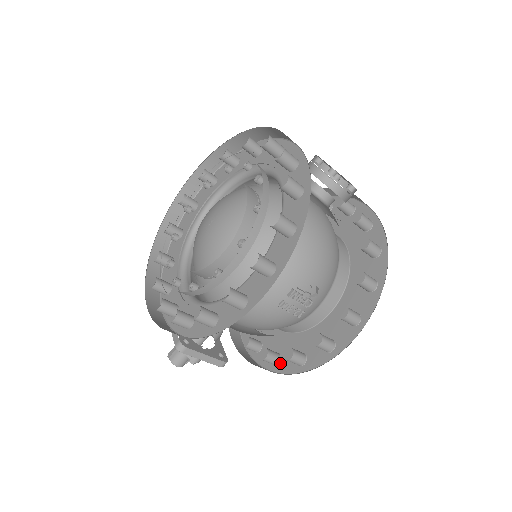
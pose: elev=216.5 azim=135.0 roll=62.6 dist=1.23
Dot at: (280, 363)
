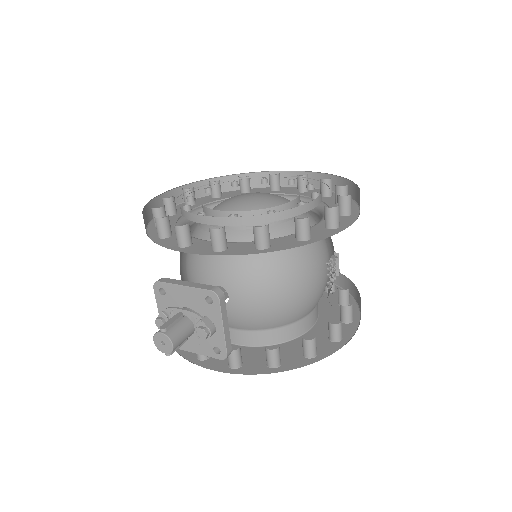
Dot at: (282, 364)
